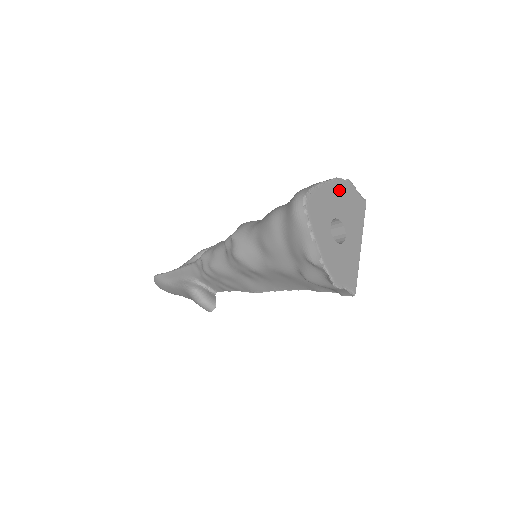
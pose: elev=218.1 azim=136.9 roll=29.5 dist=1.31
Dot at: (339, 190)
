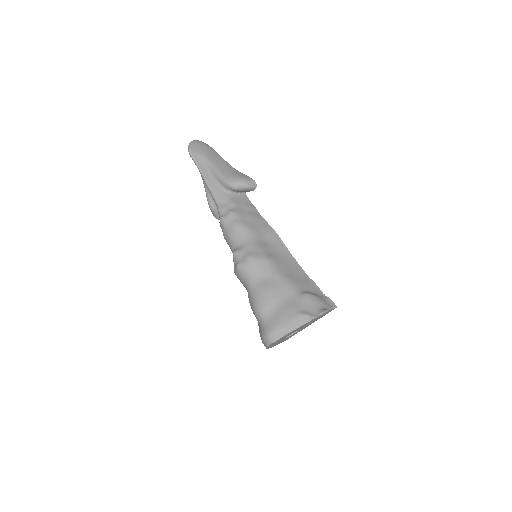
Dot at: (309, 322)
